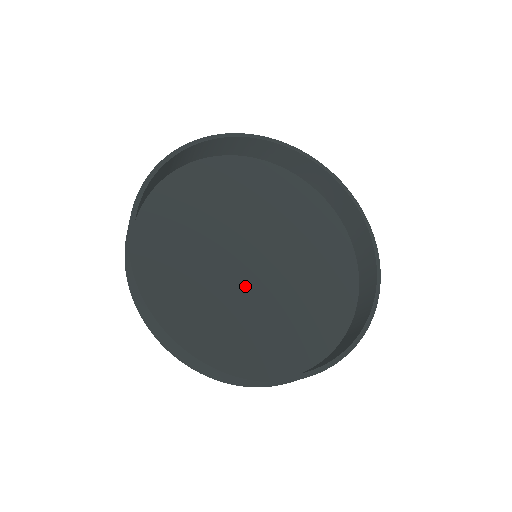
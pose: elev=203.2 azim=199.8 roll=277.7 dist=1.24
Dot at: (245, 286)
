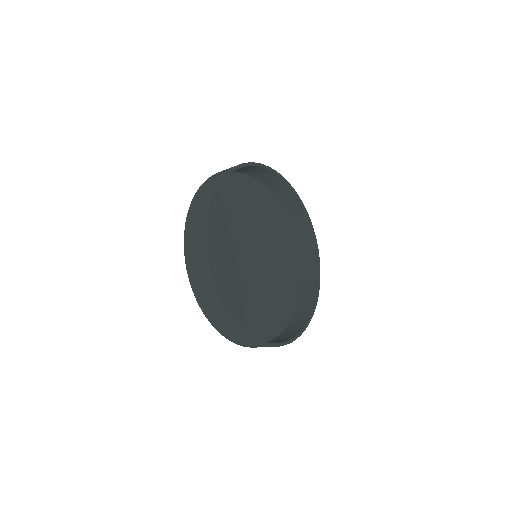
Dot at: (239, 259)
